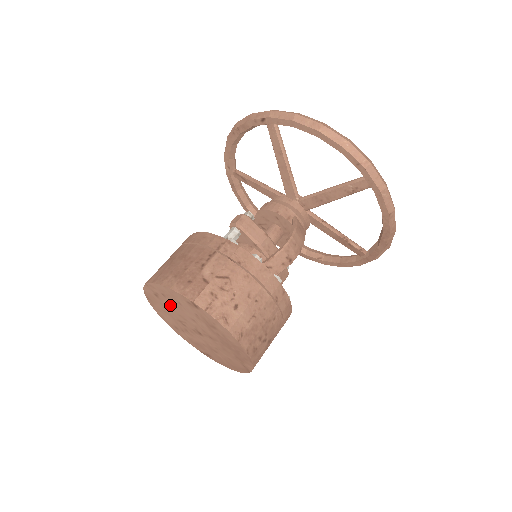
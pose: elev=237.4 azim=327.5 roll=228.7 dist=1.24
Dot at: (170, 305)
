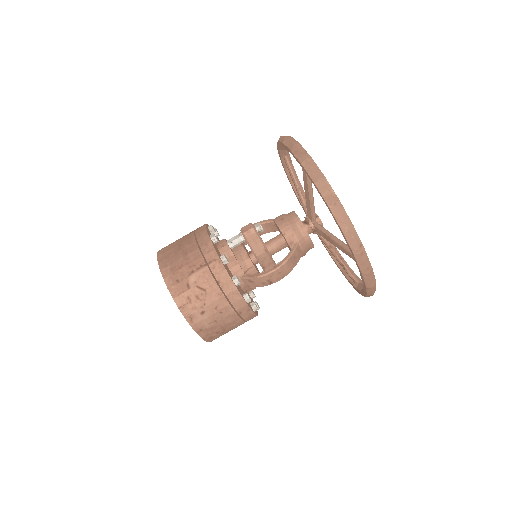
Dot at: occluded
